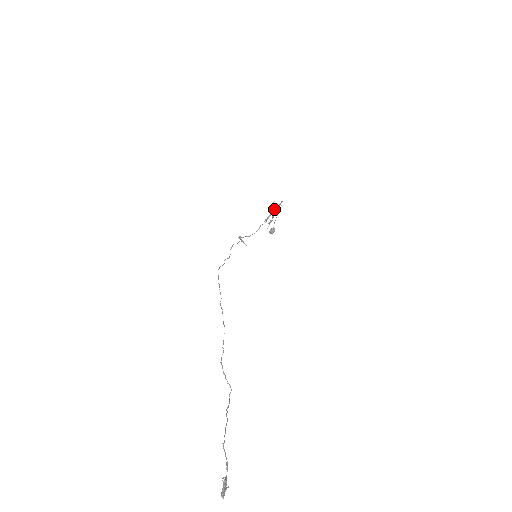
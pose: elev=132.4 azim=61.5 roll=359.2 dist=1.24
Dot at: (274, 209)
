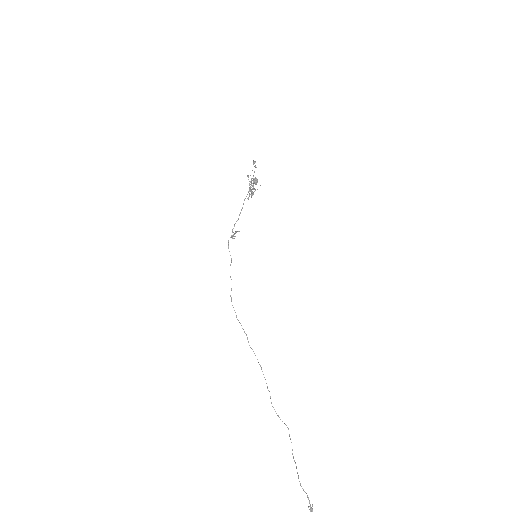
Dot at: (251, 180)
